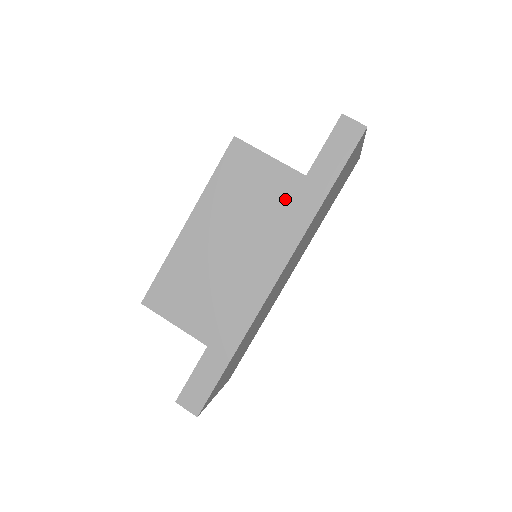
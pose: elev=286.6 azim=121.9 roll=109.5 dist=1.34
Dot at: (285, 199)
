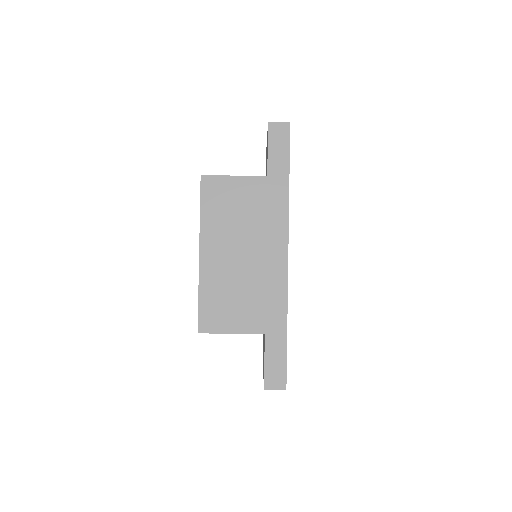
Dot at: (262, 200)
